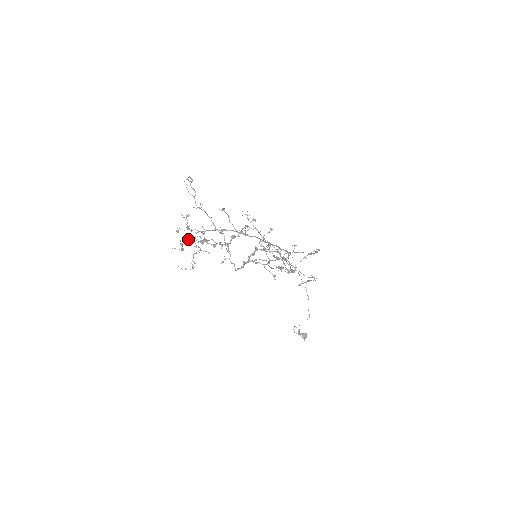
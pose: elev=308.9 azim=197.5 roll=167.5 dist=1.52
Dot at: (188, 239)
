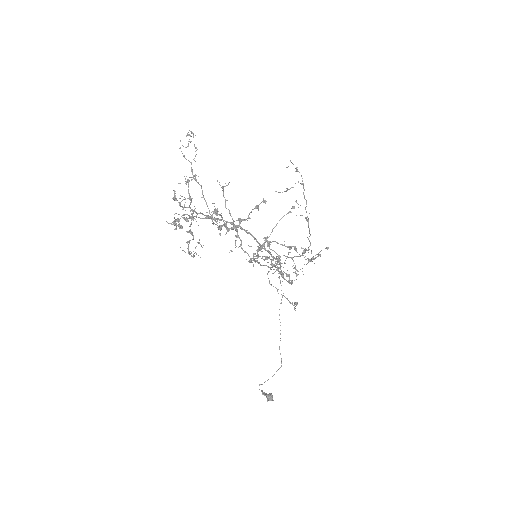
Dot at: (187, 214)
